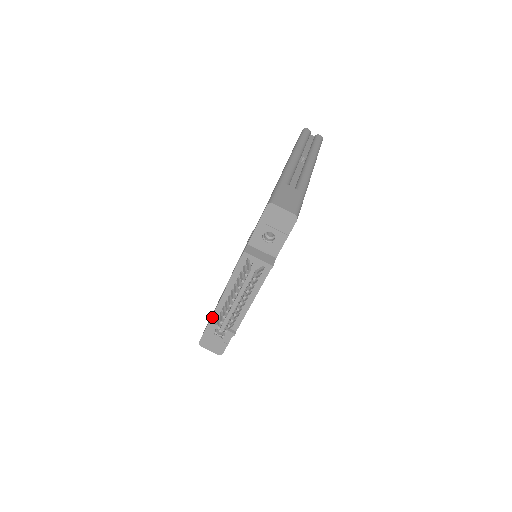
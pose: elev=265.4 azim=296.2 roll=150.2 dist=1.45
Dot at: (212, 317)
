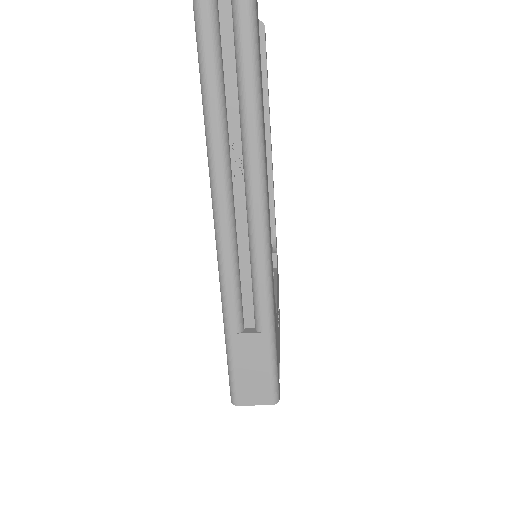
Dot at: occluded
